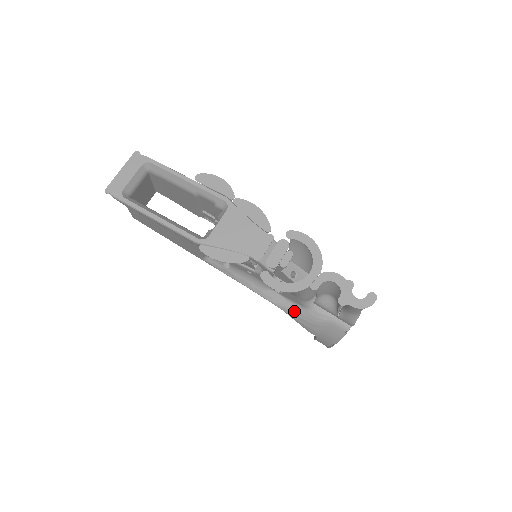
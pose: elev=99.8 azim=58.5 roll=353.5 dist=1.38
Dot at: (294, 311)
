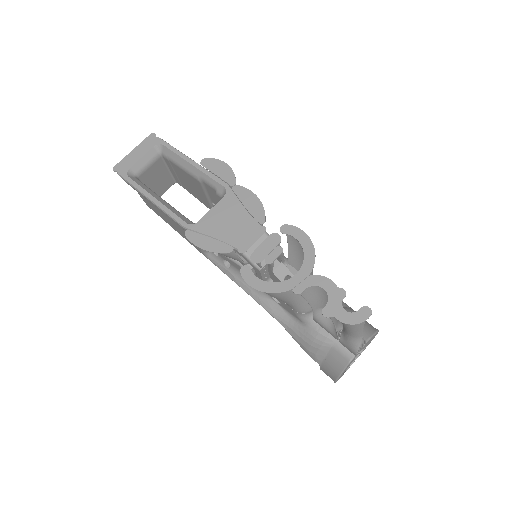
Dot at: (293, 327)
